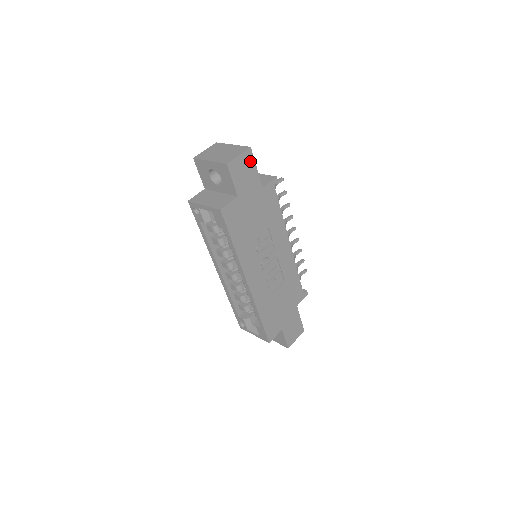
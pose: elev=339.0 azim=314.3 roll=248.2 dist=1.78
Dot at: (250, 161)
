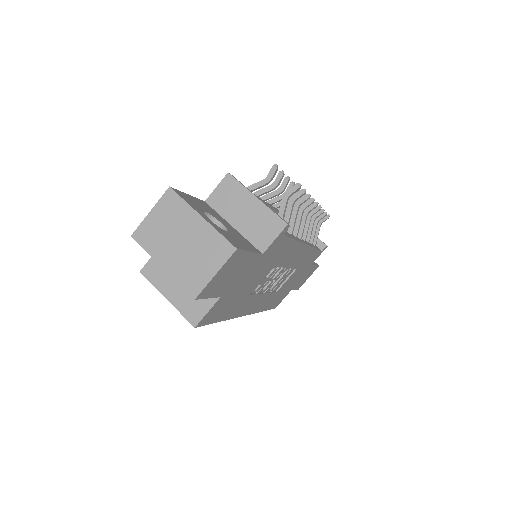
Dot at: (237, 258)
